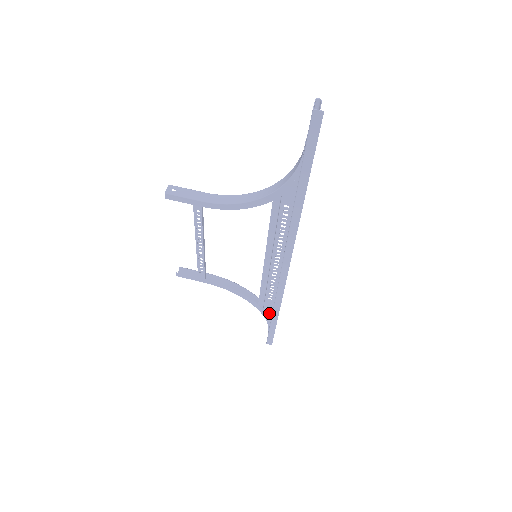
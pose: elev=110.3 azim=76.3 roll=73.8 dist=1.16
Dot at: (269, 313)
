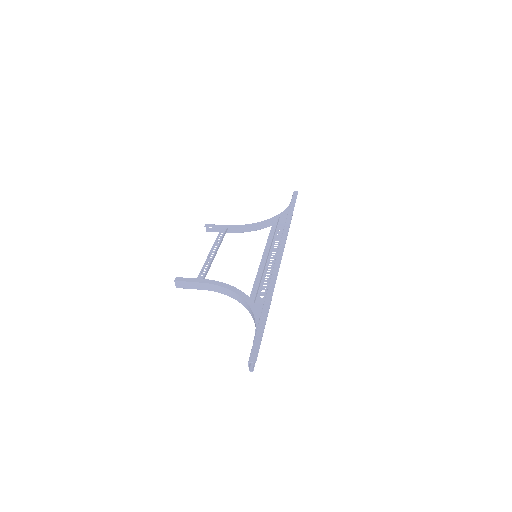
Dot at: occluded
